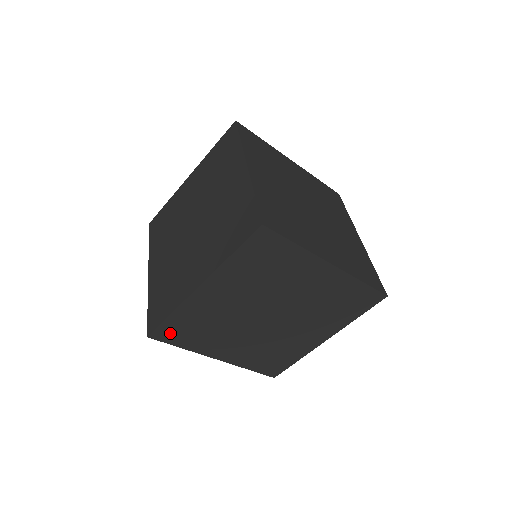
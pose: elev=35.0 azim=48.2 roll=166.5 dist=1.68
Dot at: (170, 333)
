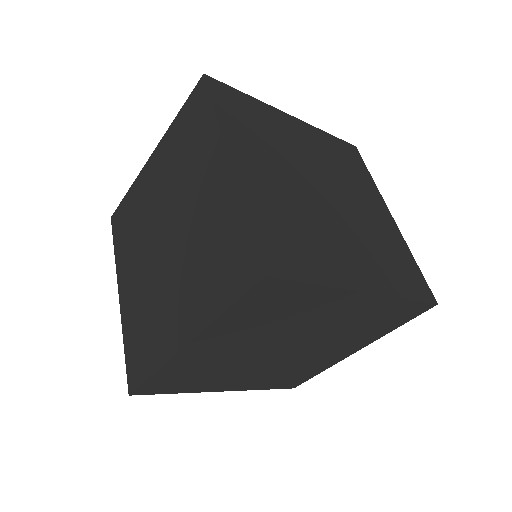
Dot at: (158, 387)
